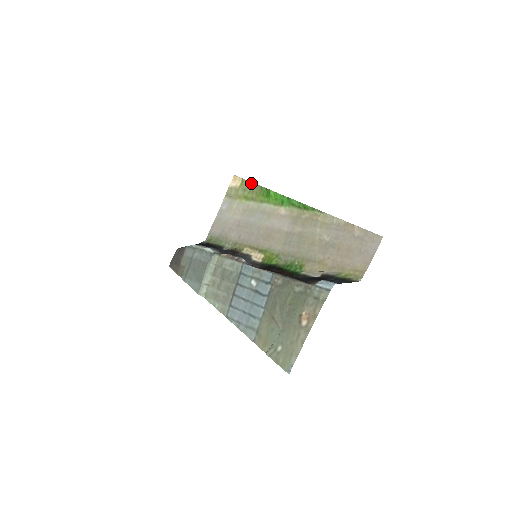
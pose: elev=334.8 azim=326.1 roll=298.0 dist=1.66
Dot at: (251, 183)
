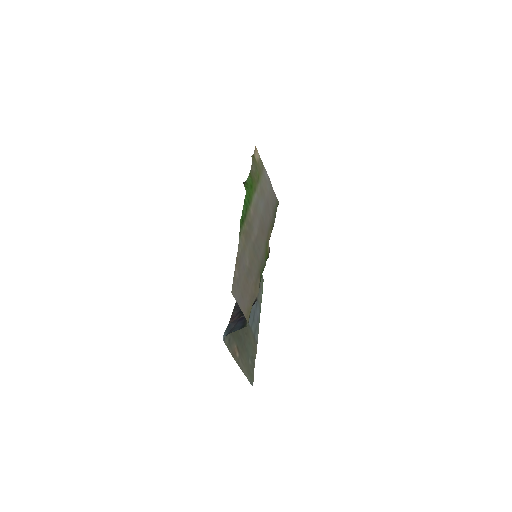
Dot at: (252, 163)
